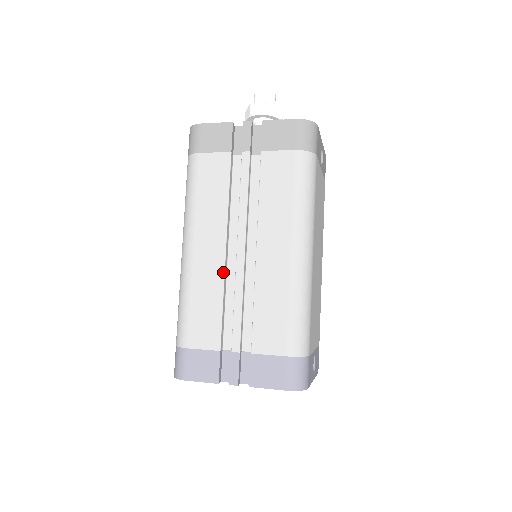
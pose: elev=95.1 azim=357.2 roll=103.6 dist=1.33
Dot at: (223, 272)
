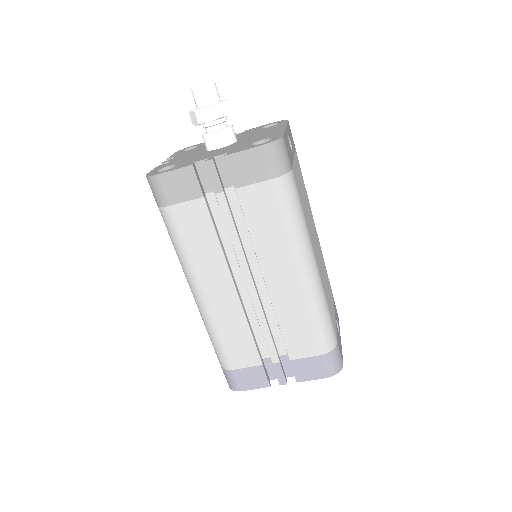
Dot at: (241, 307)
